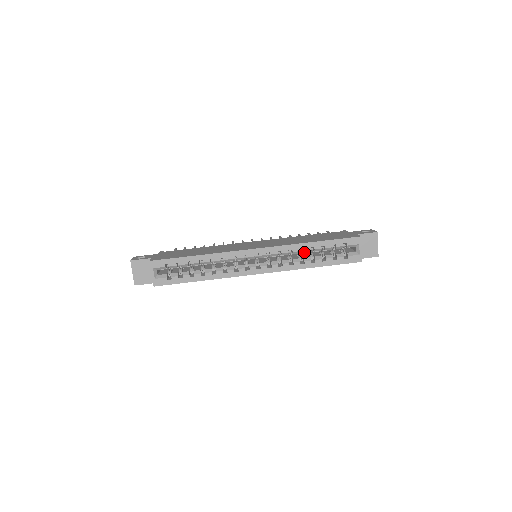
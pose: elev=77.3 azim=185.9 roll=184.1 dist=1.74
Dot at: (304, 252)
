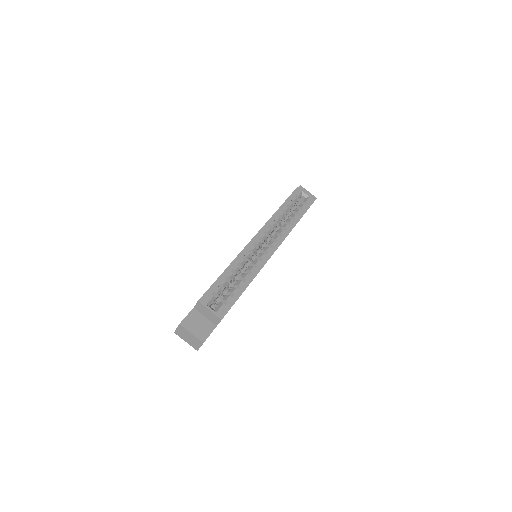
Dot at: (282, 218)
